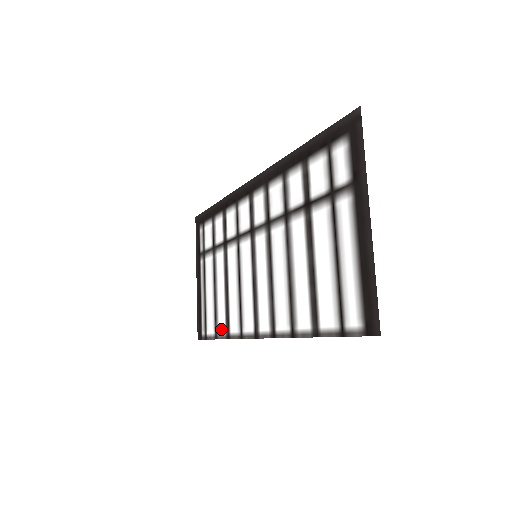
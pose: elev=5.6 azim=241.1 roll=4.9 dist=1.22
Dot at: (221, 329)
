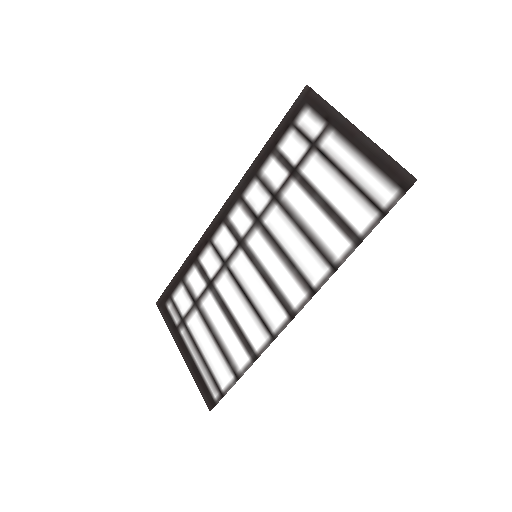
Dot at: (241, 362)
